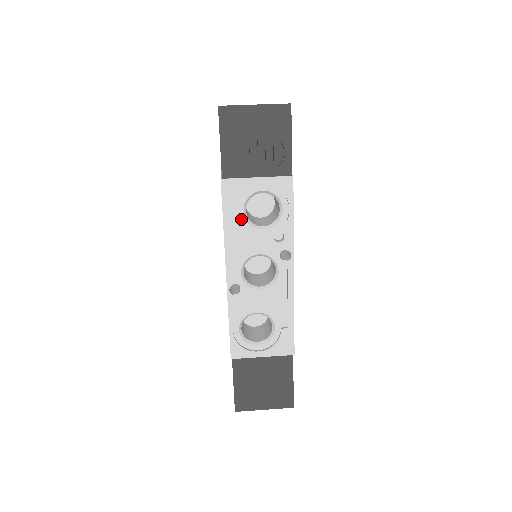
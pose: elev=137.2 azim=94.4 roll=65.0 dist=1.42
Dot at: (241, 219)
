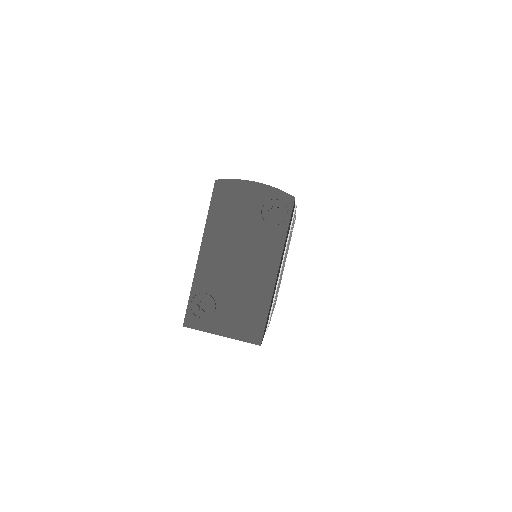
Dot at: occluded
